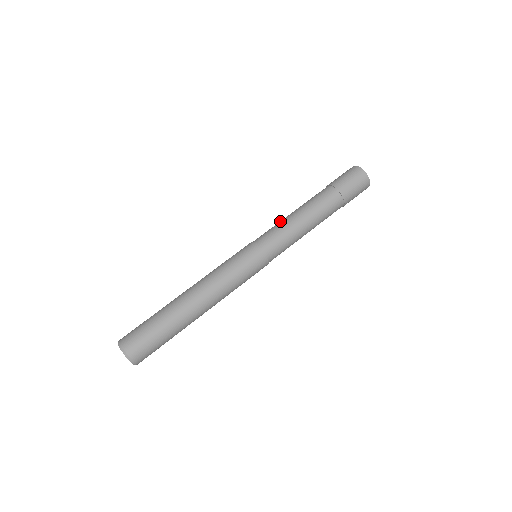
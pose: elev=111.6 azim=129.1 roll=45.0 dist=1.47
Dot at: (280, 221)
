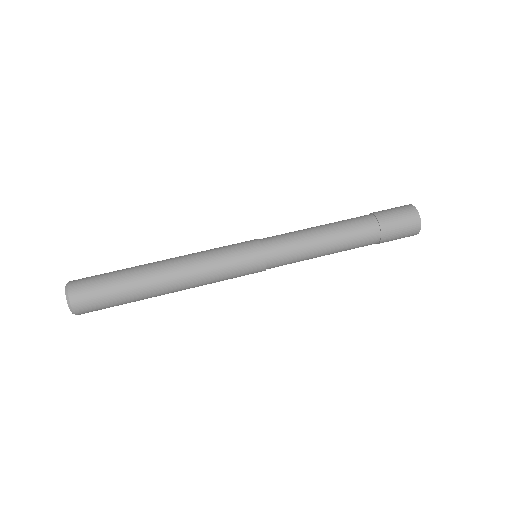
Dot at: (299, 230)
